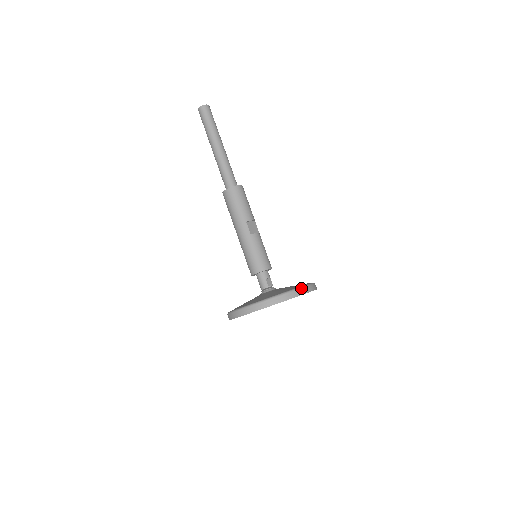
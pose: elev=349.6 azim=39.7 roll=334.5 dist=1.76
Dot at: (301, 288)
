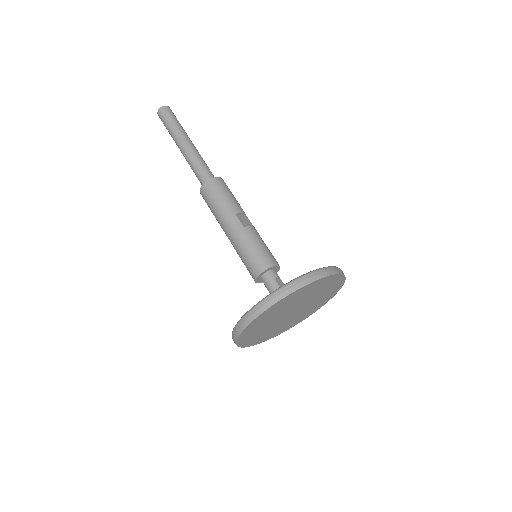
Dot at: (326, 268)
